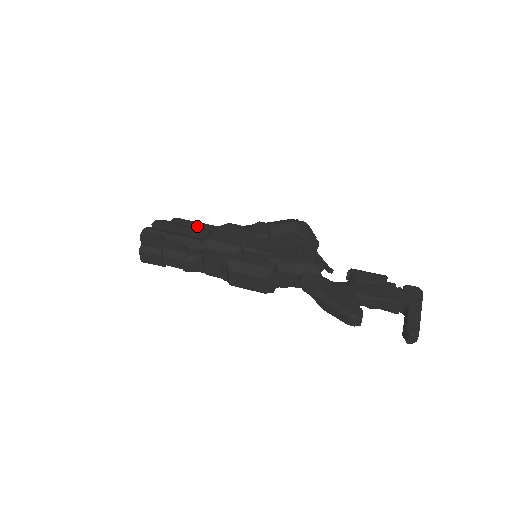
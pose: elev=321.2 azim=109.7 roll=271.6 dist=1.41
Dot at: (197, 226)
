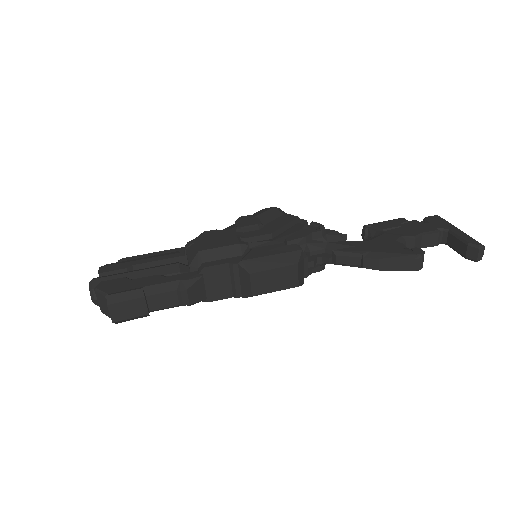
Dot at: occluded
